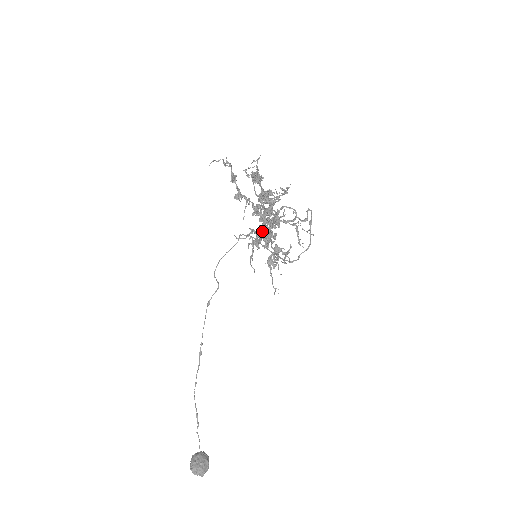
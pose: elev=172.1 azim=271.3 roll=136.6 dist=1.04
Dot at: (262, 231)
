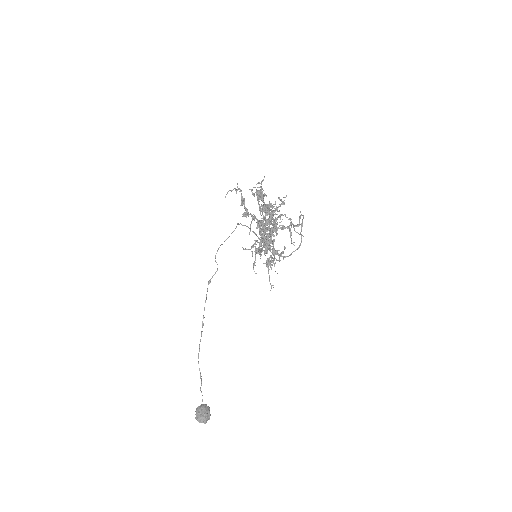
Dot at: (263, 239)
